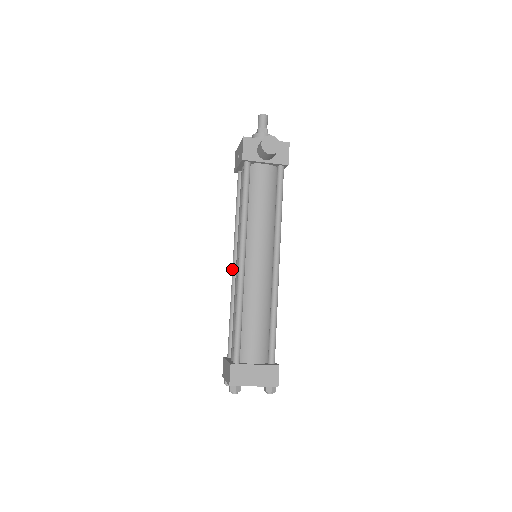
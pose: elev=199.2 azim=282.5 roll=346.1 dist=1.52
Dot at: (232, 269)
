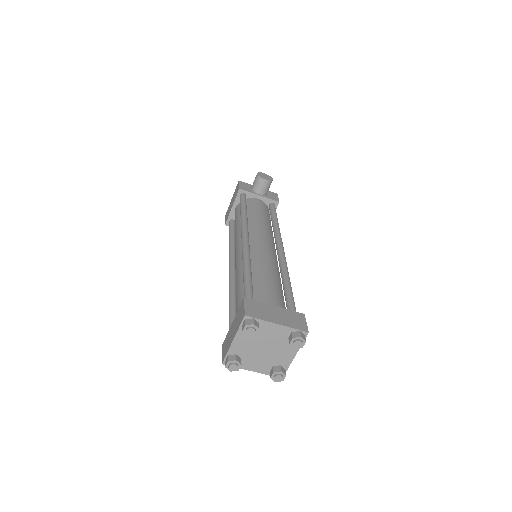
Dot at: (229, 272)
